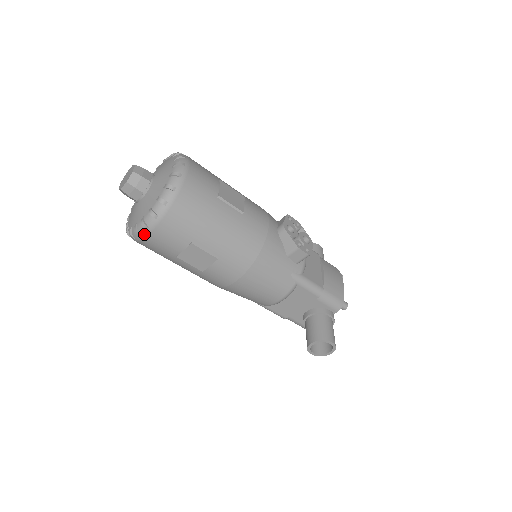
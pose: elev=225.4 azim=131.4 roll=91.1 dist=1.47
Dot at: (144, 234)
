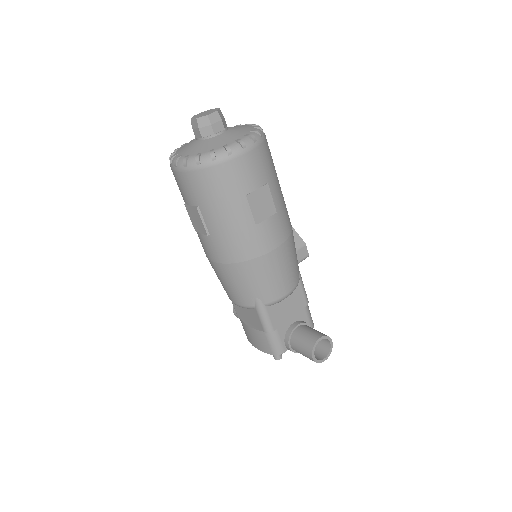
Dot at: (237, 153)
